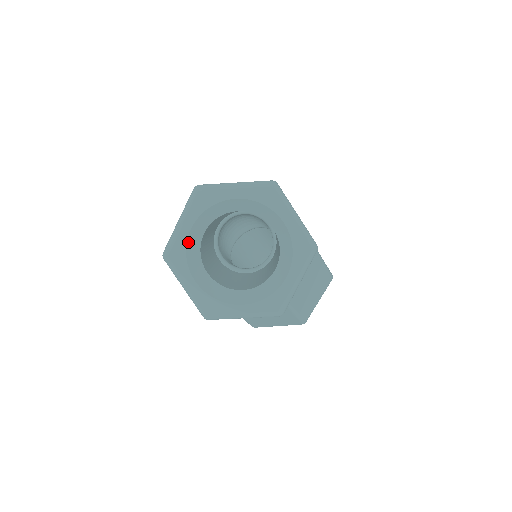
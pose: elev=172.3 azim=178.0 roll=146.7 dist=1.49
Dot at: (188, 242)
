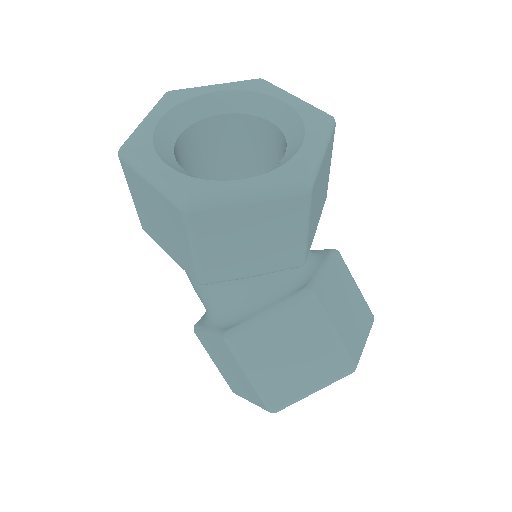
Dot at: (156, 132)
